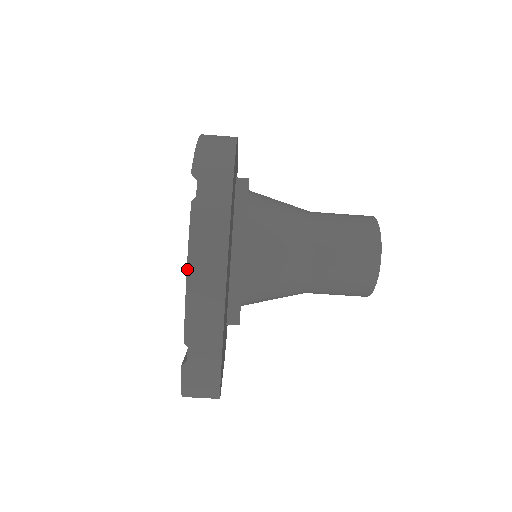
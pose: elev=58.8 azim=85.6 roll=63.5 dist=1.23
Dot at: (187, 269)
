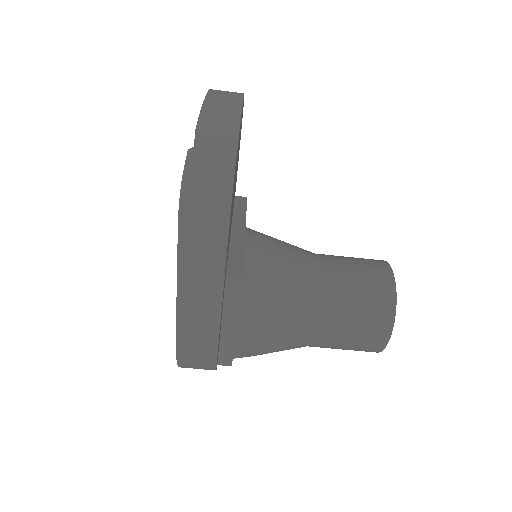
Dot at: (205, 98)
